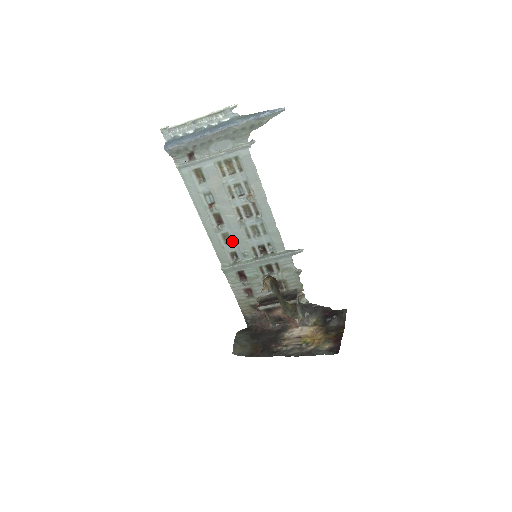
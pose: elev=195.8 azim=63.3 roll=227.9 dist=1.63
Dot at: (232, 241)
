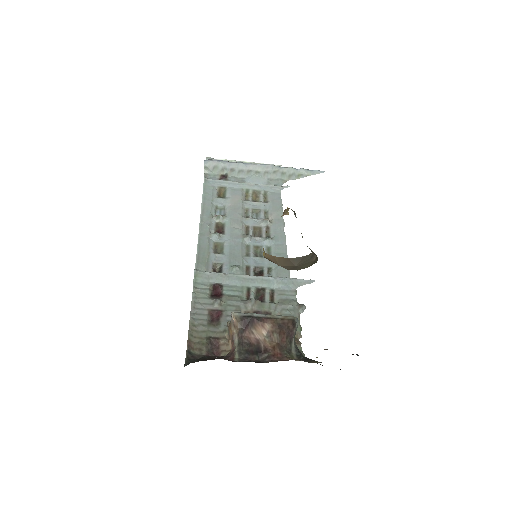
Dot at: (224, 252)
